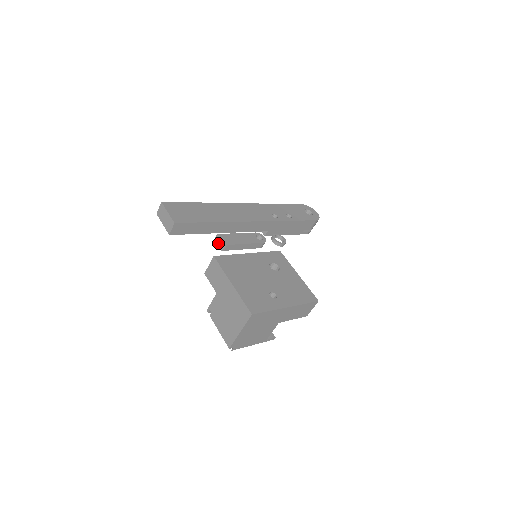
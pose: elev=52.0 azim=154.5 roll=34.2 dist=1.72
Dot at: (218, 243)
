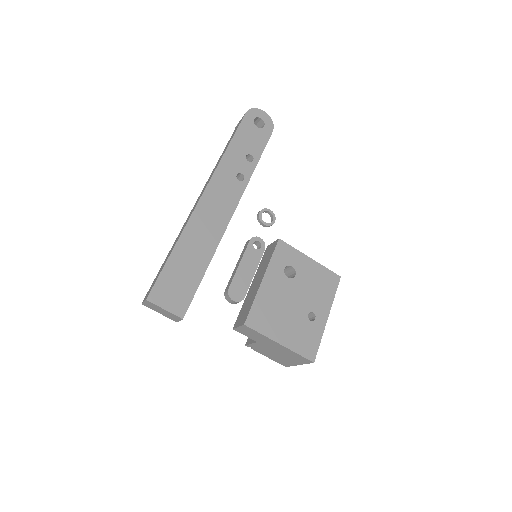
Dot at: (236, 302)
